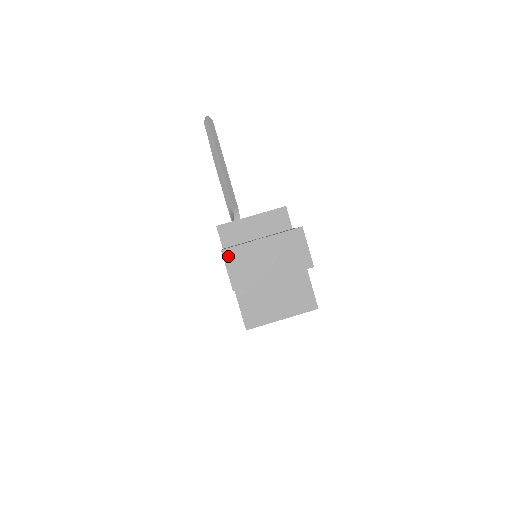
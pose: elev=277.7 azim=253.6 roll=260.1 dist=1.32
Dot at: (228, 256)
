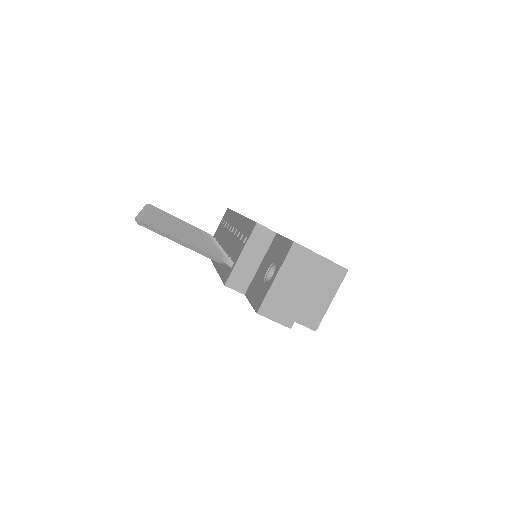
Dot at: (265, 312)
